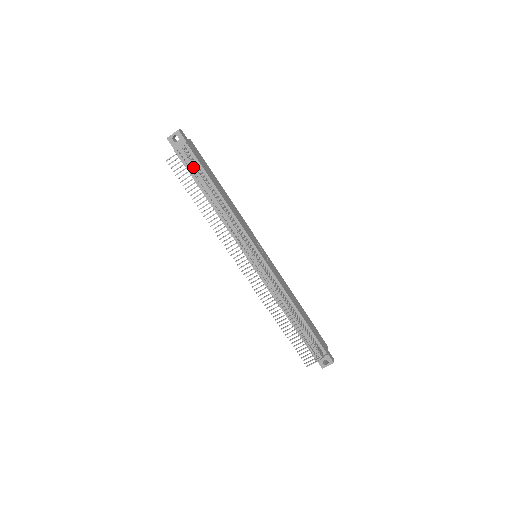
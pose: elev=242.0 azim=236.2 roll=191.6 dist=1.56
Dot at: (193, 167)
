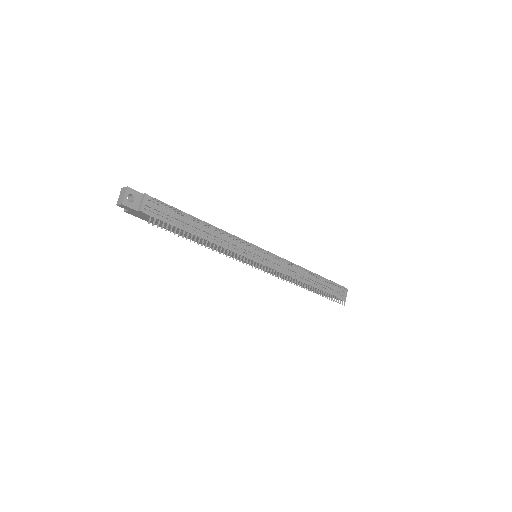
Dot at: (168, 213)
